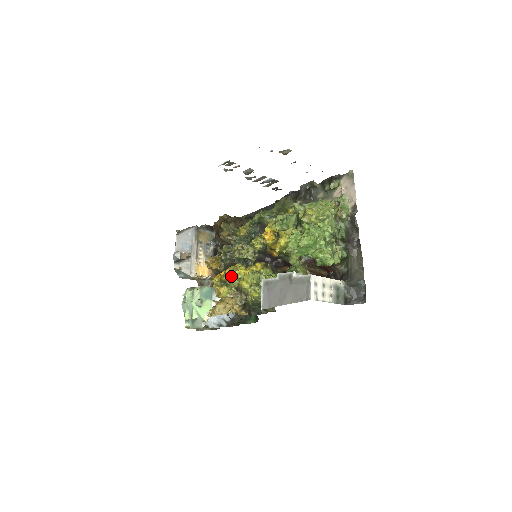
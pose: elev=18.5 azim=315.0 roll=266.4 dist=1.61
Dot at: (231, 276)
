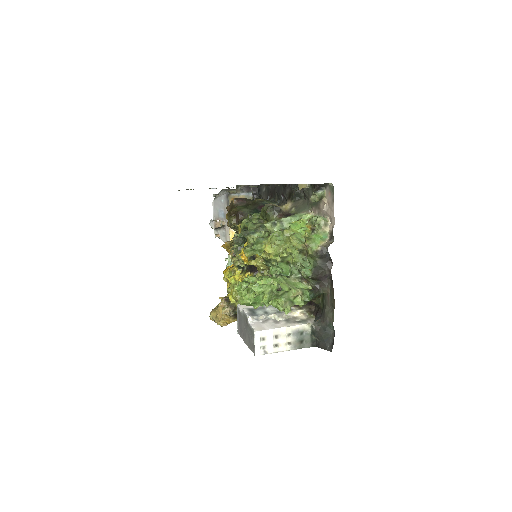
Dot at: (228, 280)
